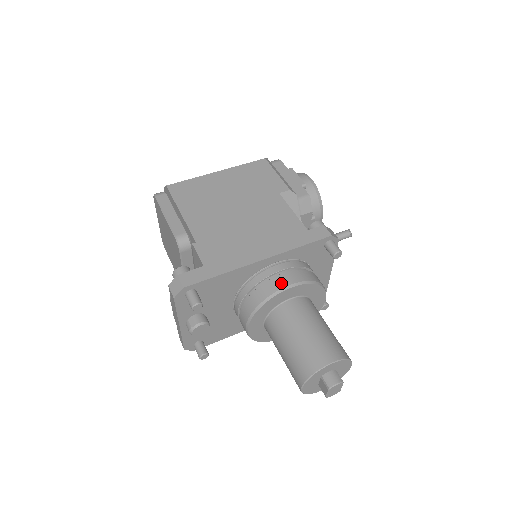
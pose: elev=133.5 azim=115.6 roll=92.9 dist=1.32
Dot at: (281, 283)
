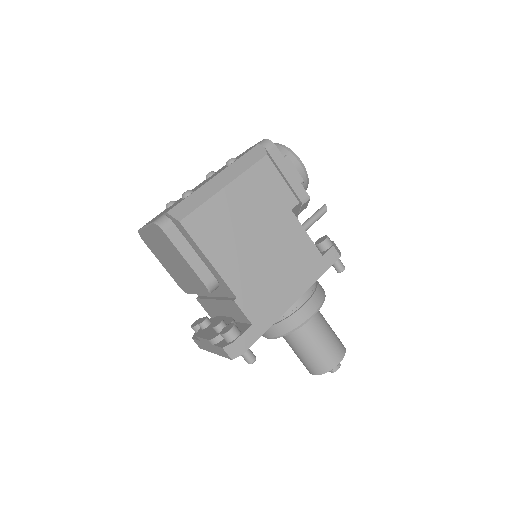
Dot at: (307, 314)
